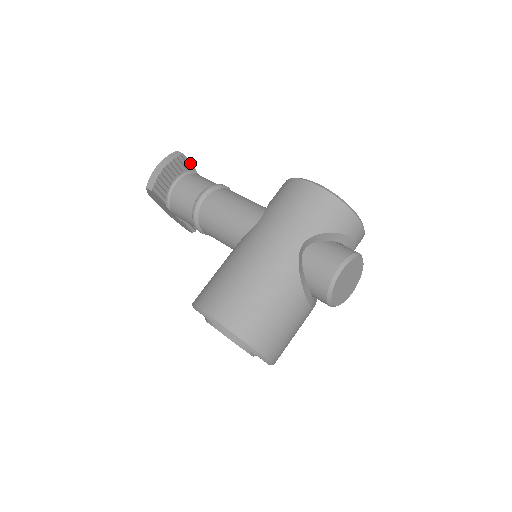
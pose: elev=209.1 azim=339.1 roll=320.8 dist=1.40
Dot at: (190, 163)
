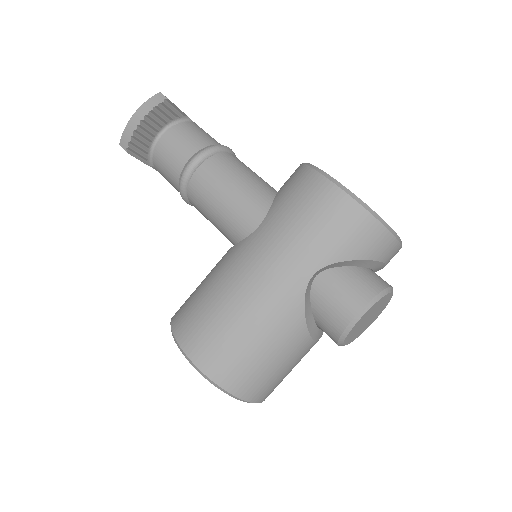
Dot at: (179, 109)
